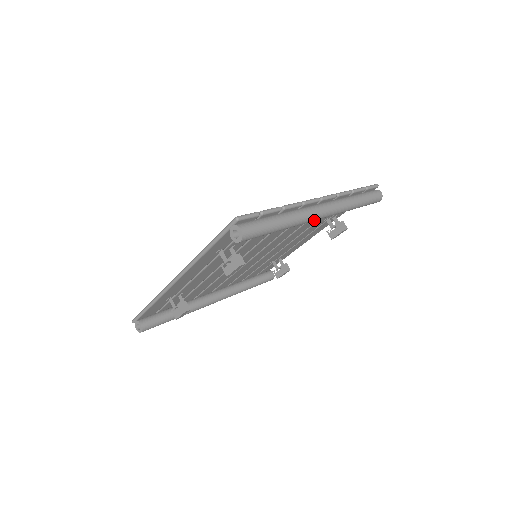
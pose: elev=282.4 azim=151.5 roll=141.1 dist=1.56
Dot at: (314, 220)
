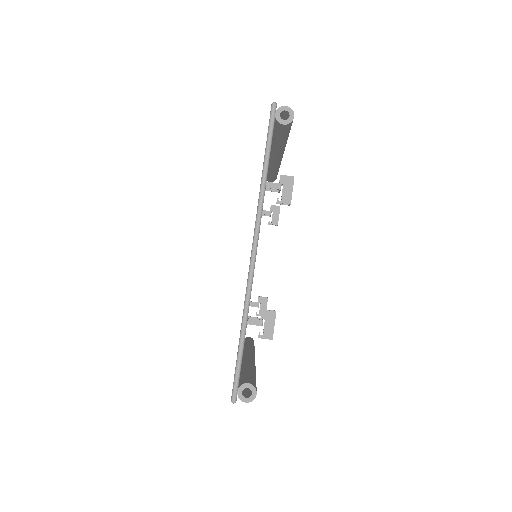
Dot at: occluded
